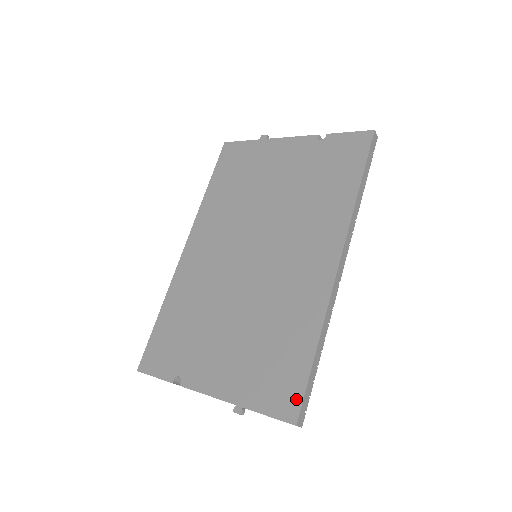
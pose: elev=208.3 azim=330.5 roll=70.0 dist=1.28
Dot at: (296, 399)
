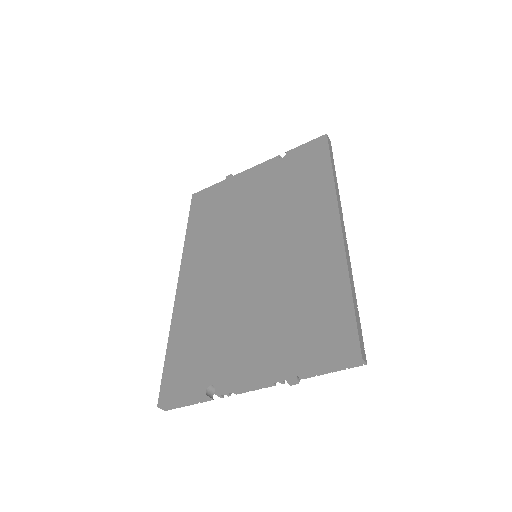
Dot at: (350, 336)
